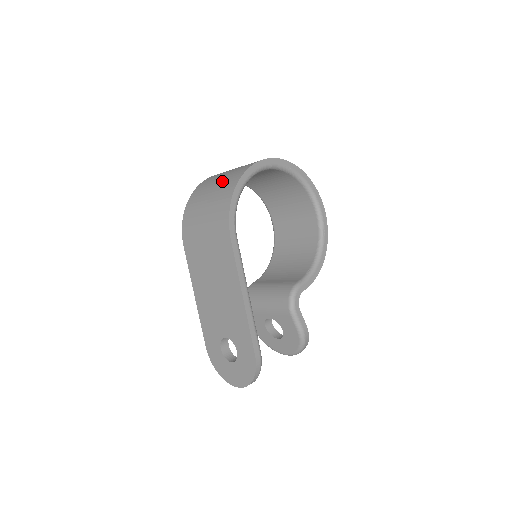
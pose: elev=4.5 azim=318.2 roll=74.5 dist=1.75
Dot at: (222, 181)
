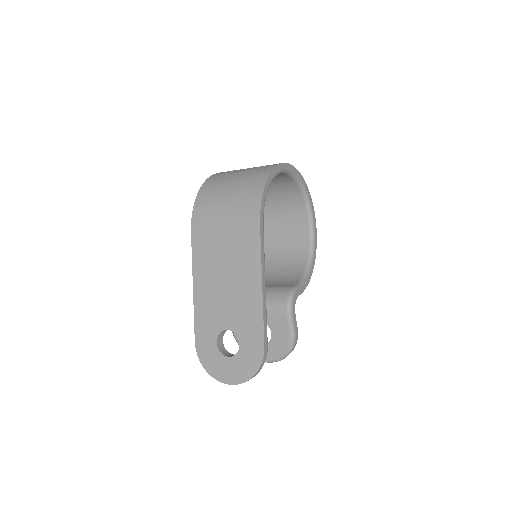
Dot at: (245, 174)
